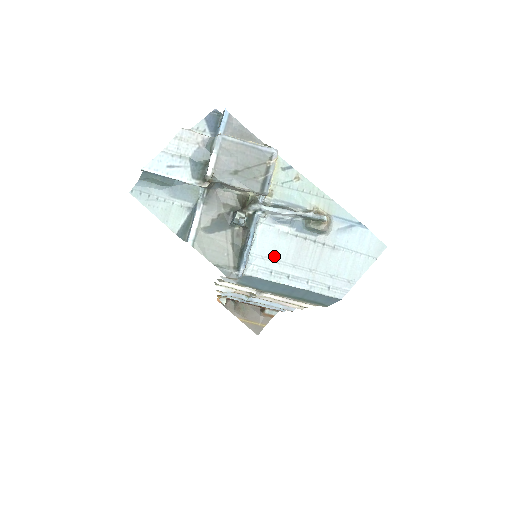
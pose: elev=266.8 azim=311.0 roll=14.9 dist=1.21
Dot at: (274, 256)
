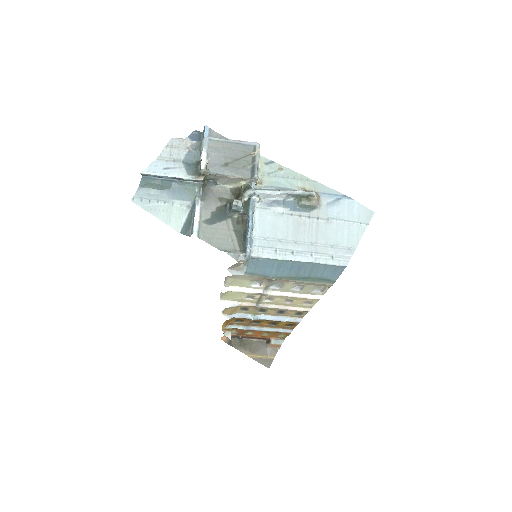
Dot at: (275, 236)
